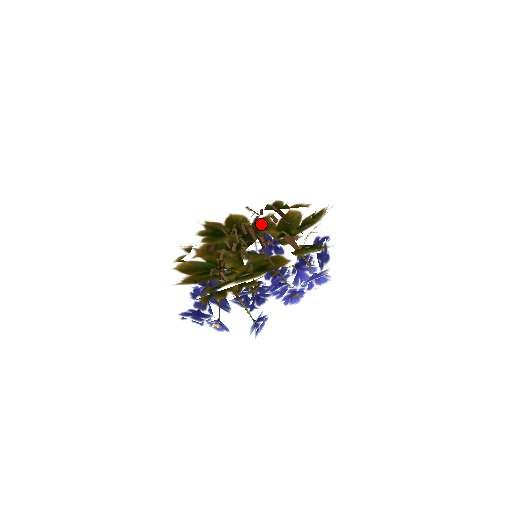
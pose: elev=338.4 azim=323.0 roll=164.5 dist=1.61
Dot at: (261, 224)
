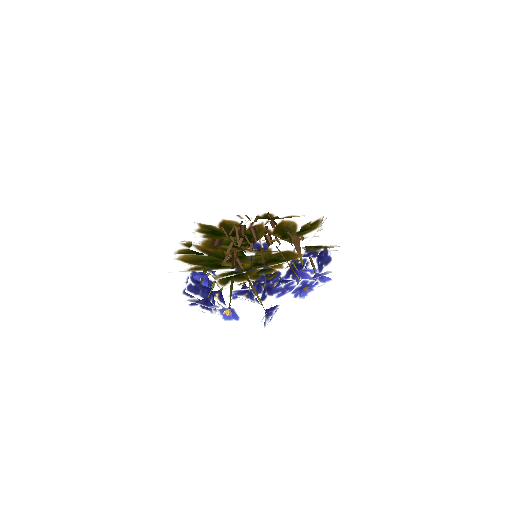
Dot at: (258, 229)
